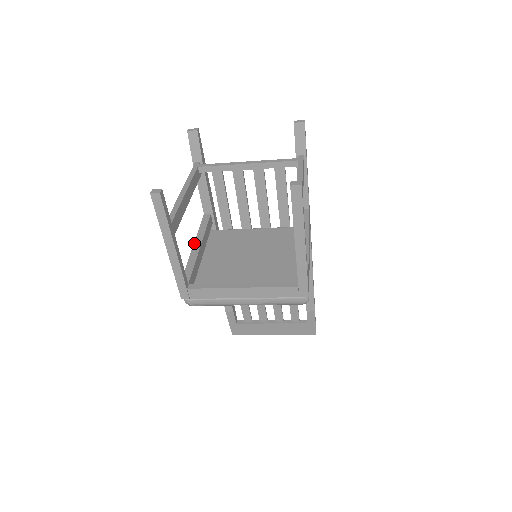
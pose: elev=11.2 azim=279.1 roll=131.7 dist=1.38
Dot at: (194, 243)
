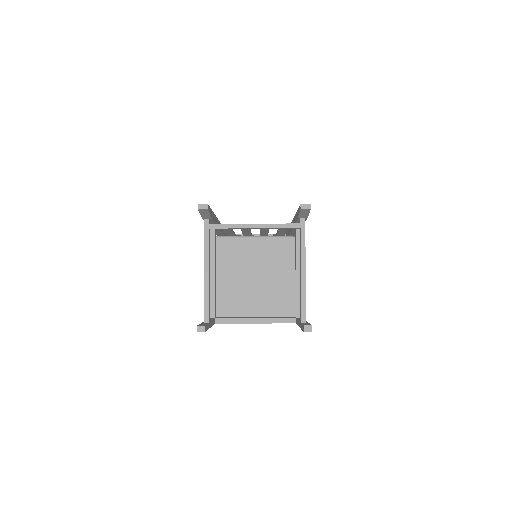
Dot at: occluded
